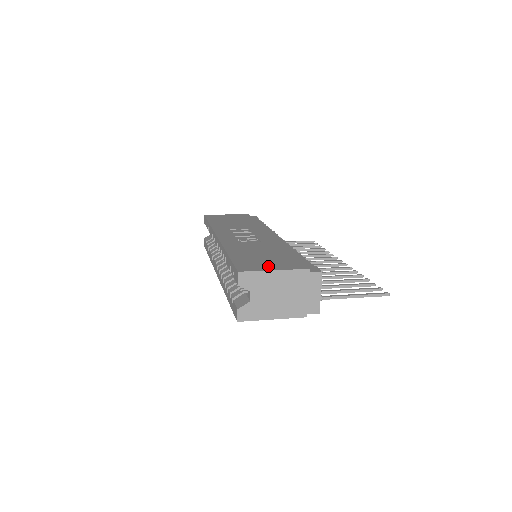
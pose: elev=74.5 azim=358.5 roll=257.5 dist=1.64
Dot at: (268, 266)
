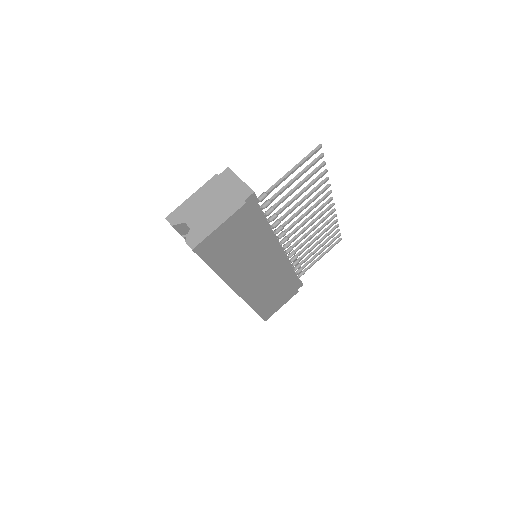
Dot at: occluded
